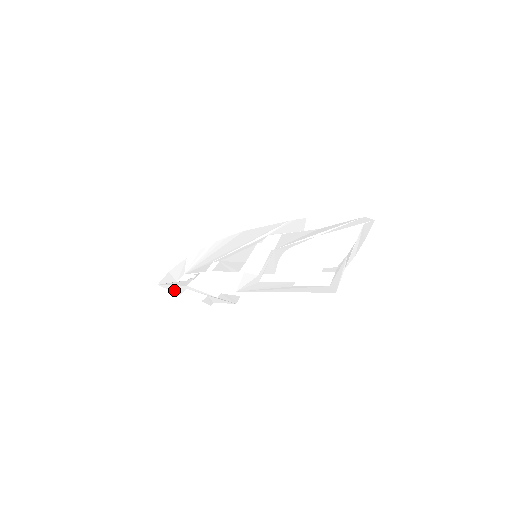
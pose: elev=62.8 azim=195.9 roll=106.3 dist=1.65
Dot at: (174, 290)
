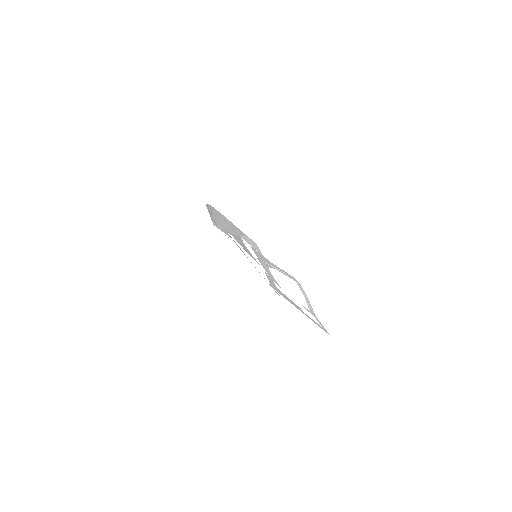
Dot at: occluded
